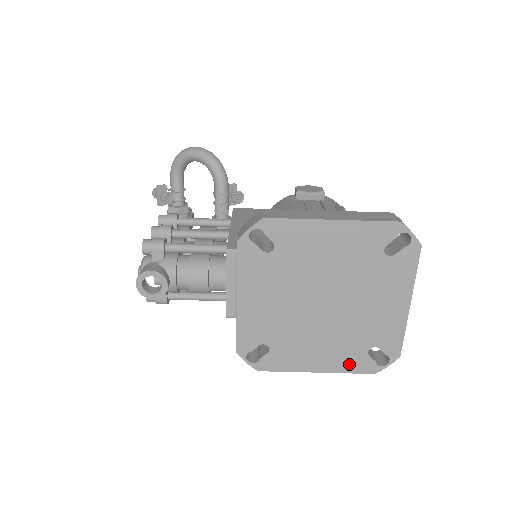
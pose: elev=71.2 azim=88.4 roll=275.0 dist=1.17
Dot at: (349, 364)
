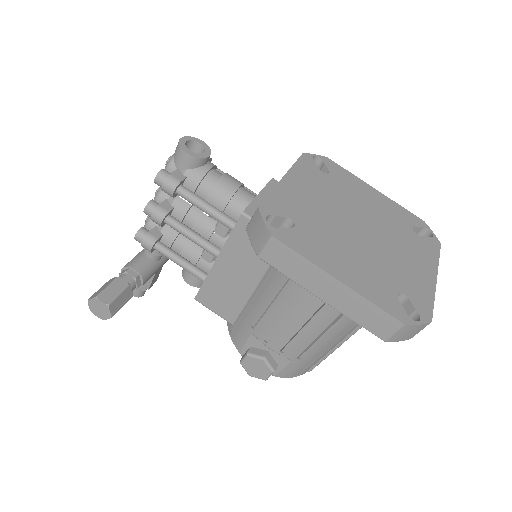
Dot at: (376, 295)
